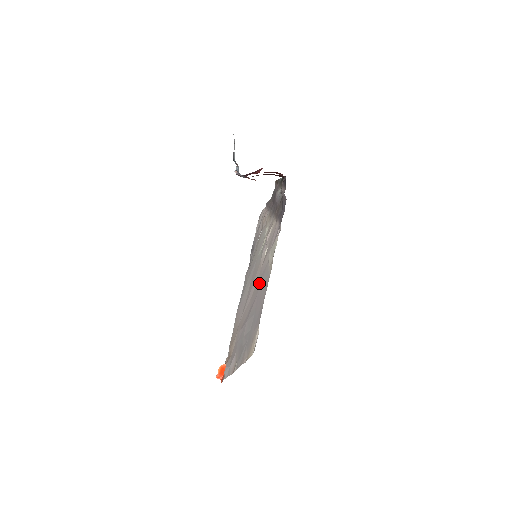
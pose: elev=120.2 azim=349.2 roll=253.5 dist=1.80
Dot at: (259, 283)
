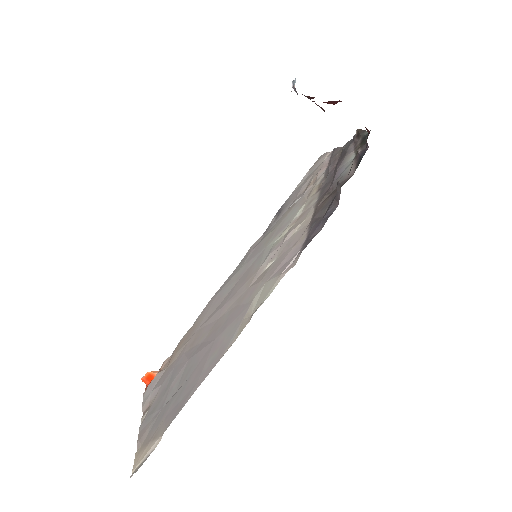
Dot at: (228, 319)
